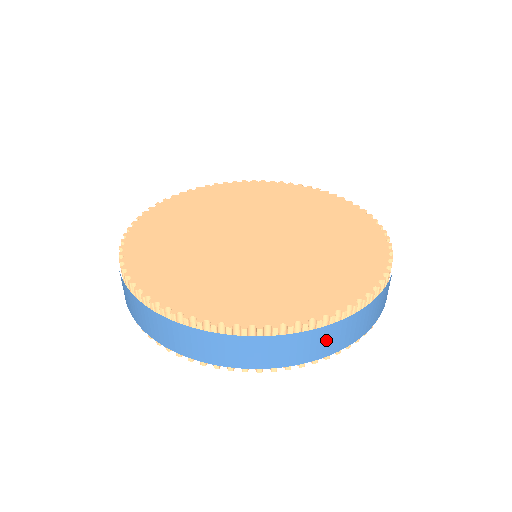
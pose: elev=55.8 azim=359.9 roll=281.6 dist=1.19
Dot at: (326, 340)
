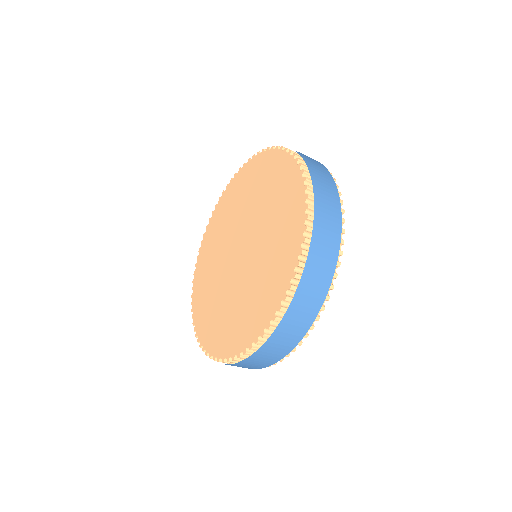
Dot at: (260, 360)
